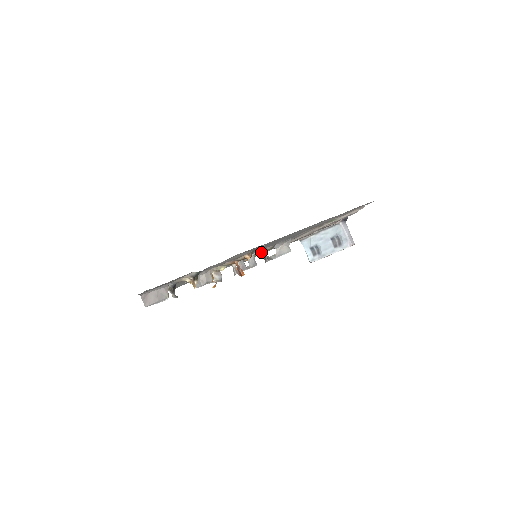
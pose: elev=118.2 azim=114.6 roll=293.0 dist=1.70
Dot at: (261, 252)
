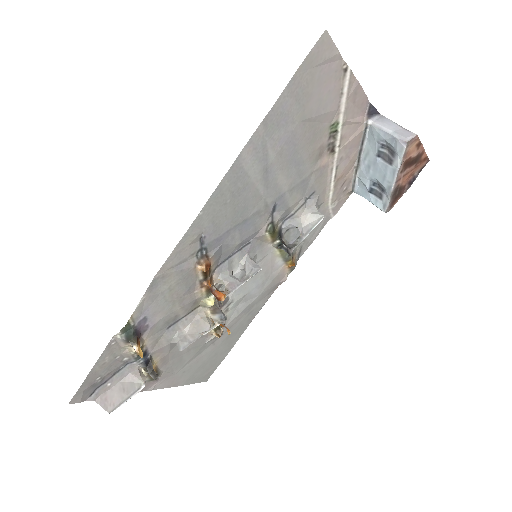
Dot at: (272, 245)
